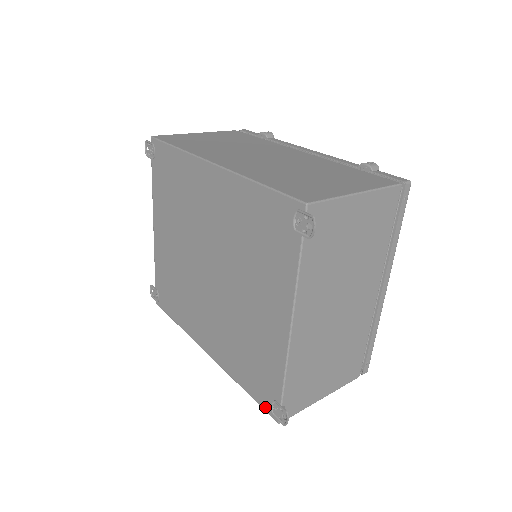
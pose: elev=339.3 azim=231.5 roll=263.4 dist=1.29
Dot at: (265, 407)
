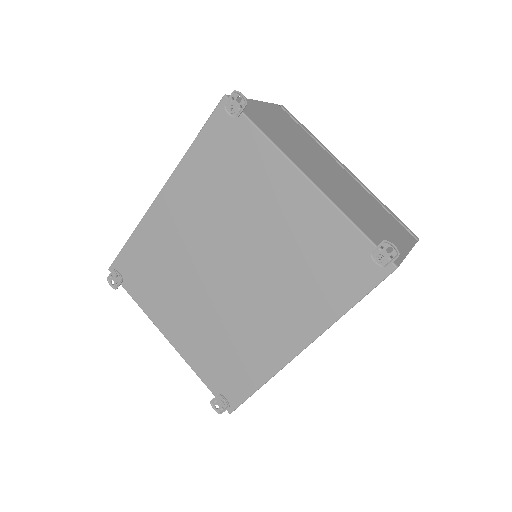
Dot at: (376, 279)
